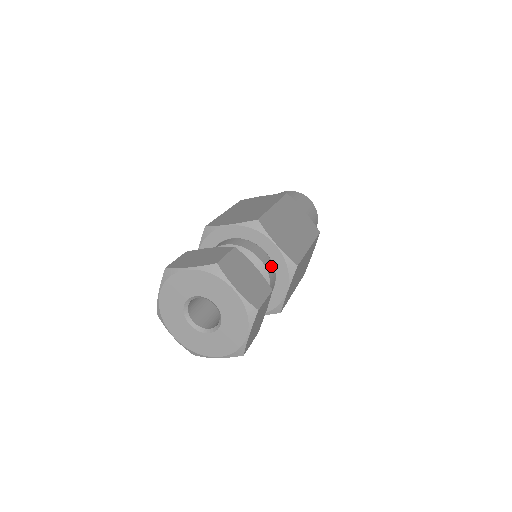
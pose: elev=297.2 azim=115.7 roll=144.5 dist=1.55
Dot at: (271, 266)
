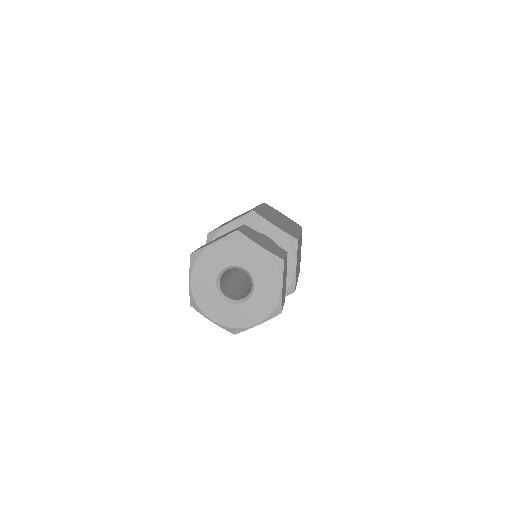
Dot at: occluded
